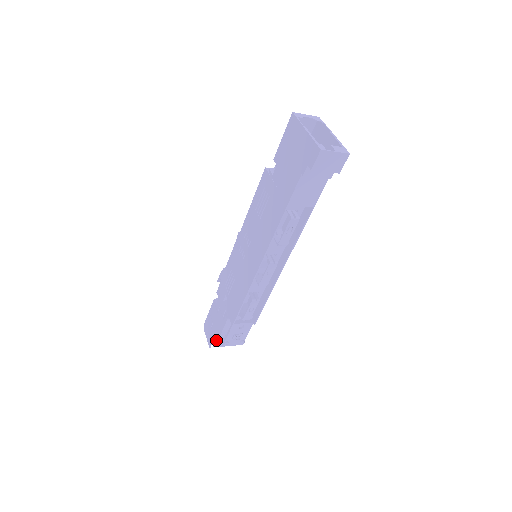
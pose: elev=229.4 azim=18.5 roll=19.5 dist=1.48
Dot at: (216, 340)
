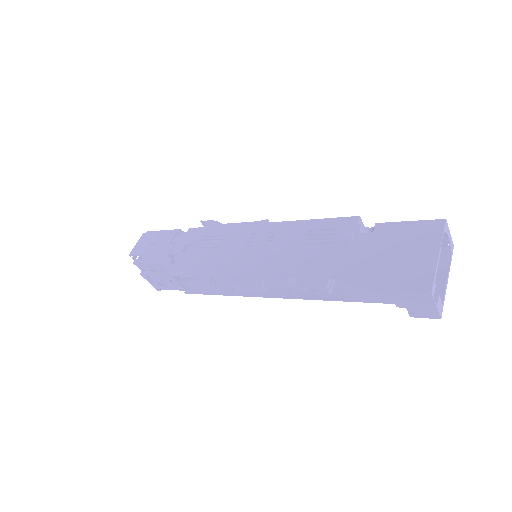
Dot at: (141, 260)
